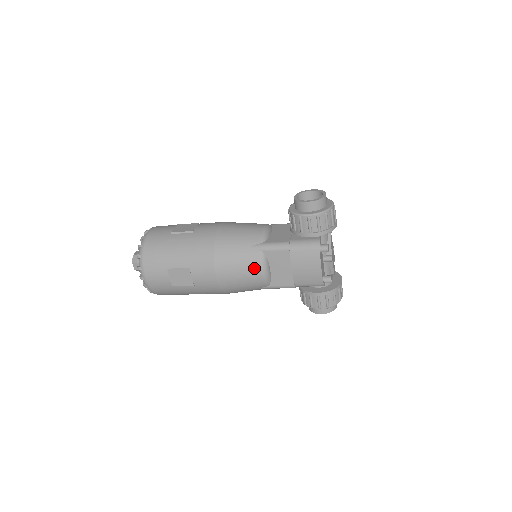
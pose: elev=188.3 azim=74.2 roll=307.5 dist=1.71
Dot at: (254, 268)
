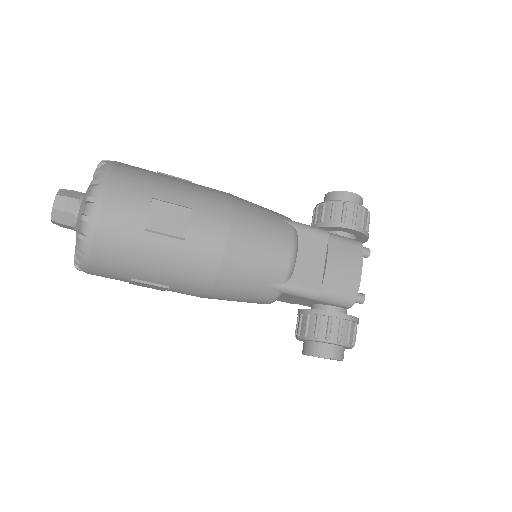
Dot at: (284, 241)
